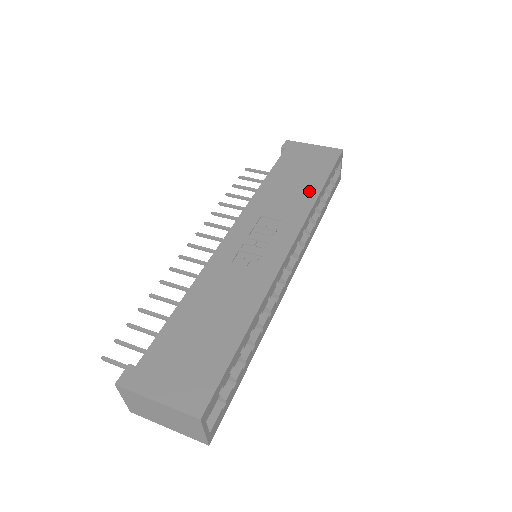
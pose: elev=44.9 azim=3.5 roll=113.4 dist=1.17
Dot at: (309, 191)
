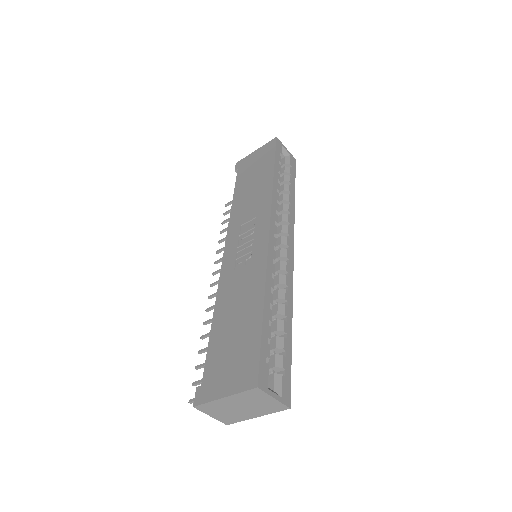
Dot at: (265, 183)
